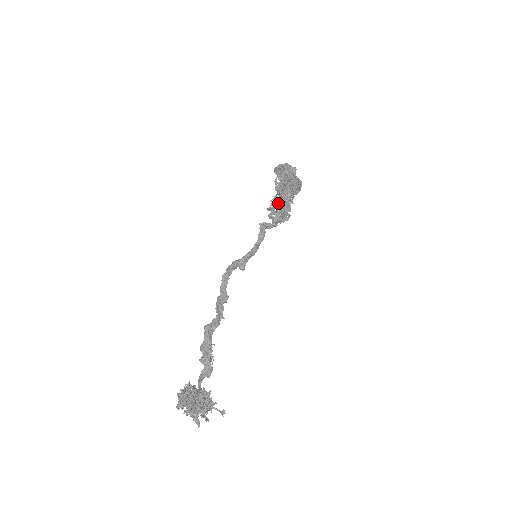
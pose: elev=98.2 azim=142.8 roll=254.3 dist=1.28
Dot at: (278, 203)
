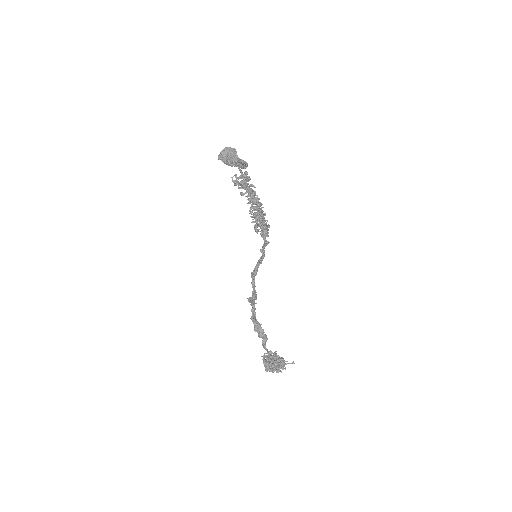
Dot at: (258, 219)
